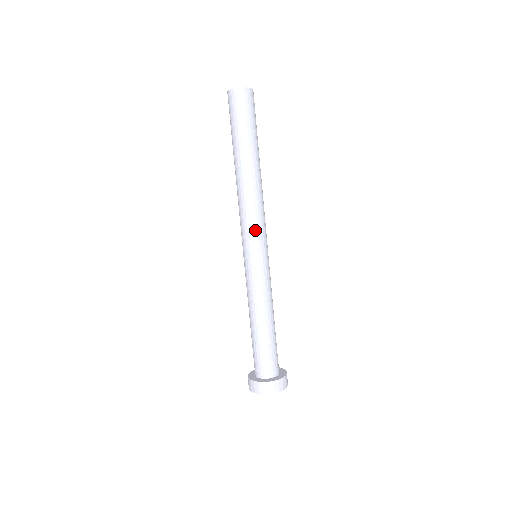
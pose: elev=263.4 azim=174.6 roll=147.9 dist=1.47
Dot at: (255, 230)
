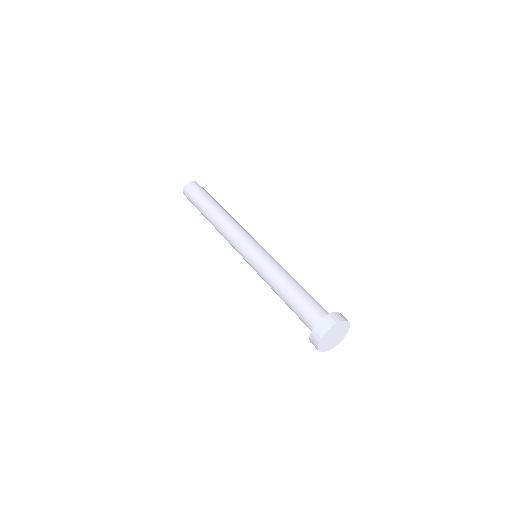
Dot at: (238, 239)
